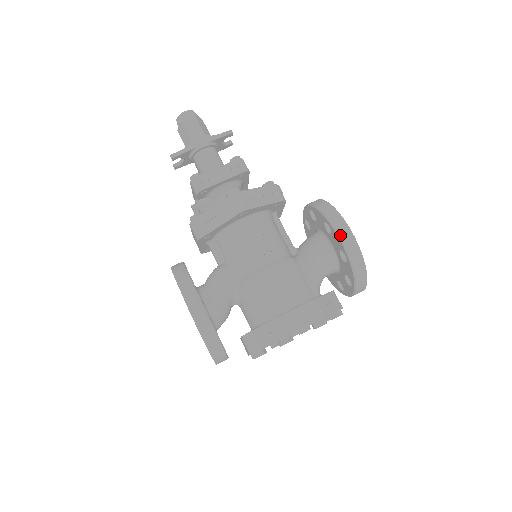
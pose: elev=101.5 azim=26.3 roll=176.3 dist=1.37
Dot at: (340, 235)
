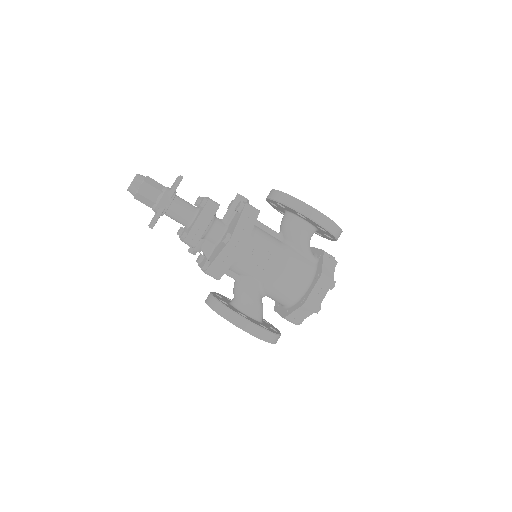
Dot at: (316, 221)
